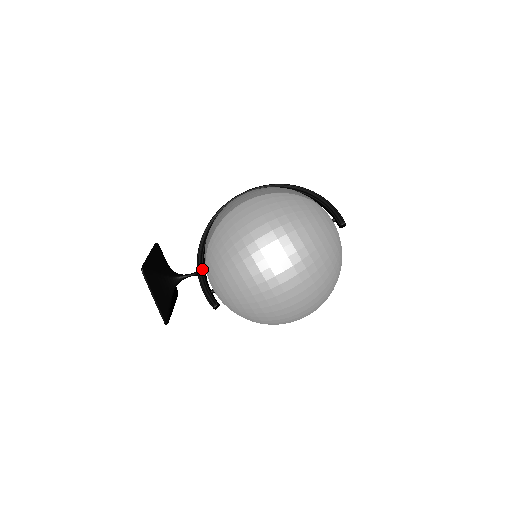
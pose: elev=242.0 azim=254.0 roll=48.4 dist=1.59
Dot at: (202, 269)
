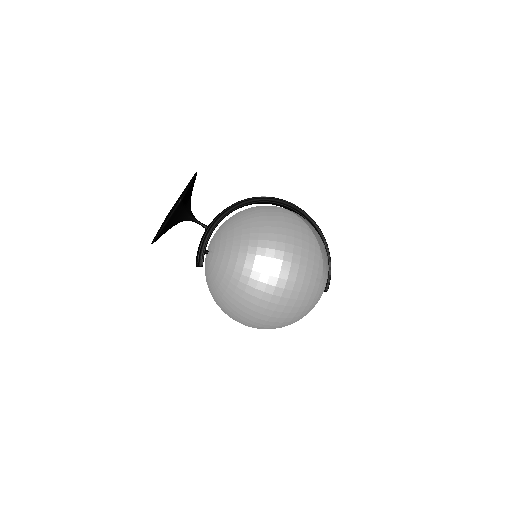
Dot at: (214, 229)
